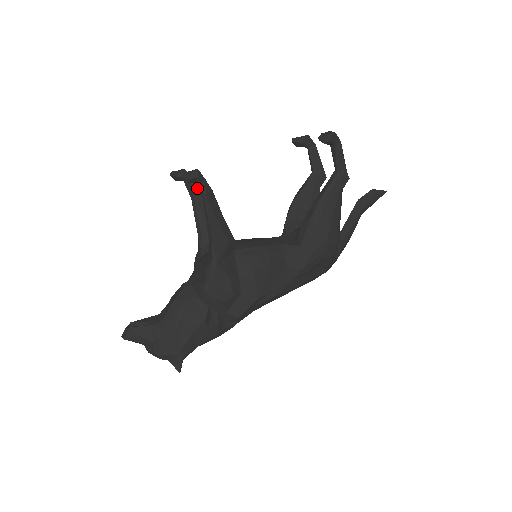
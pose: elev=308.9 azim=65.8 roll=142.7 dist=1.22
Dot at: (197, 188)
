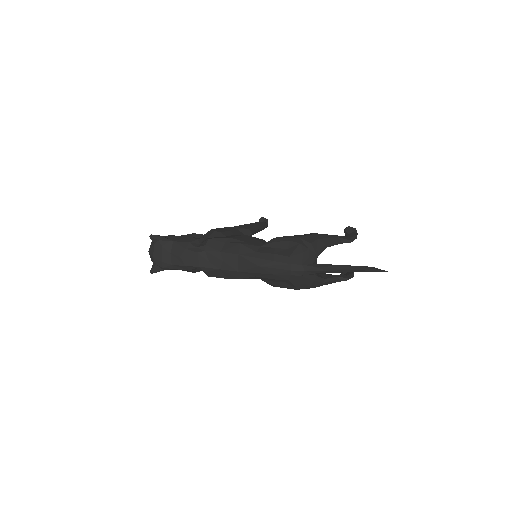
Dot at: occluded
